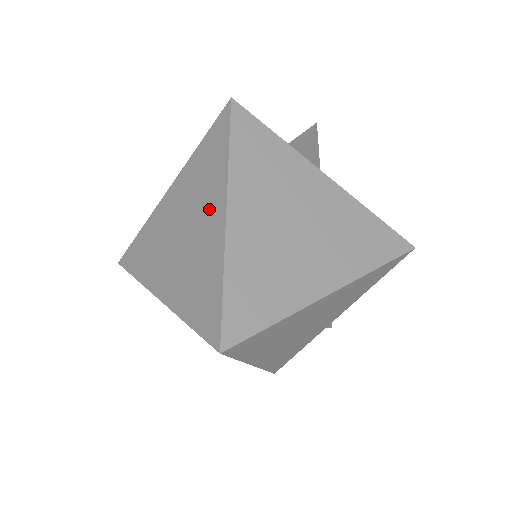
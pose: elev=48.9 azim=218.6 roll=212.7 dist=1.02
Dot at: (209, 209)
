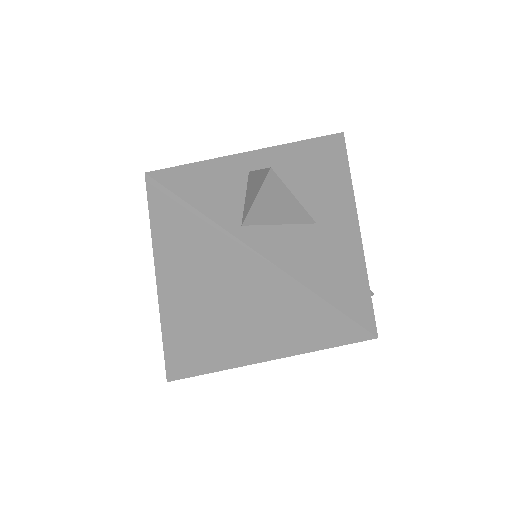
Dot at: occluded
